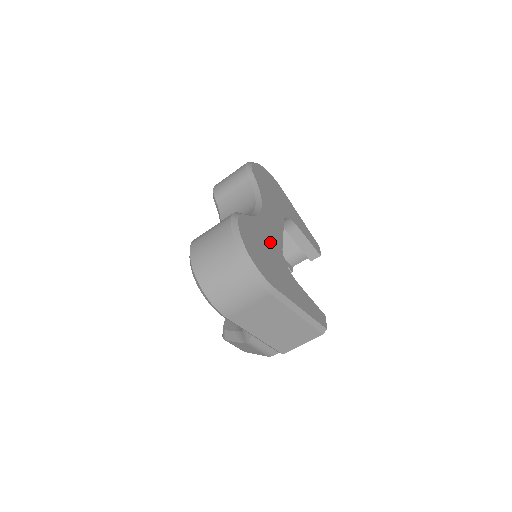
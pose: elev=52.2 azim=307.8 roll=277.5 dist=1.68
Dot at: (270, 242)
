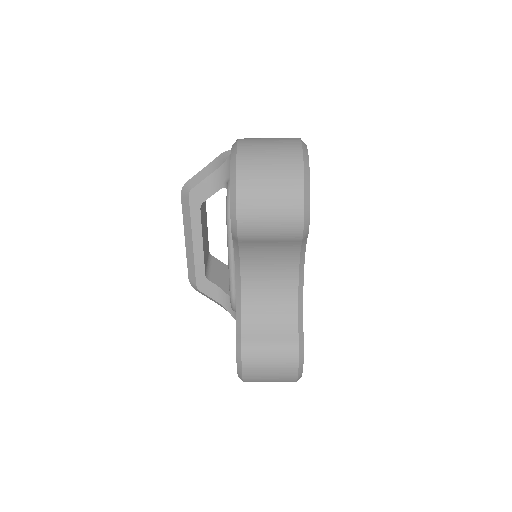
Dot at: occluded
